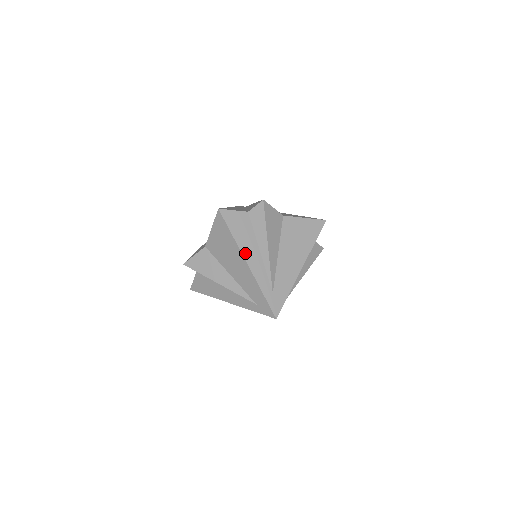
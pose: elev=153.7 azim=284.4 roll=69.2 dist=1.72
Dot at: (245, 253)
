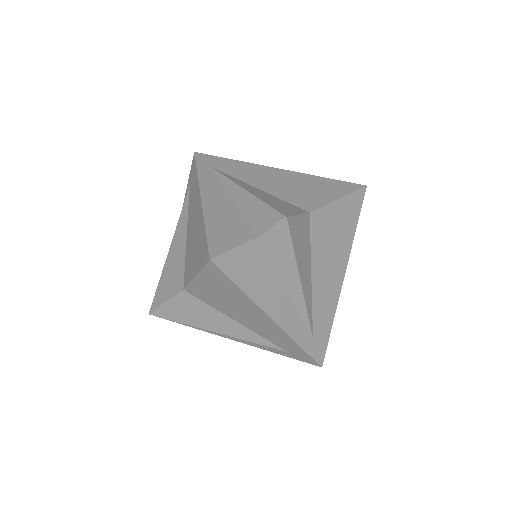
Dot at: (267, 307)
